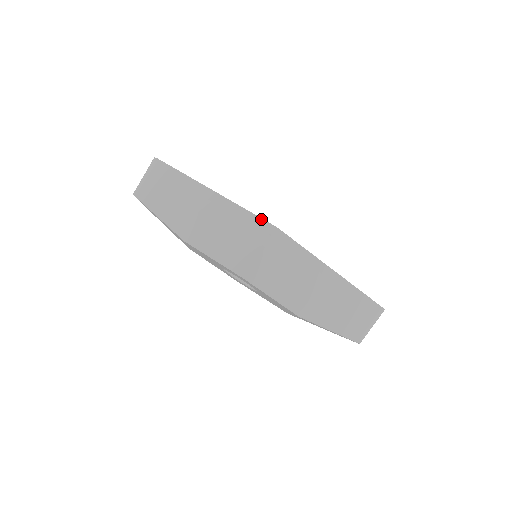
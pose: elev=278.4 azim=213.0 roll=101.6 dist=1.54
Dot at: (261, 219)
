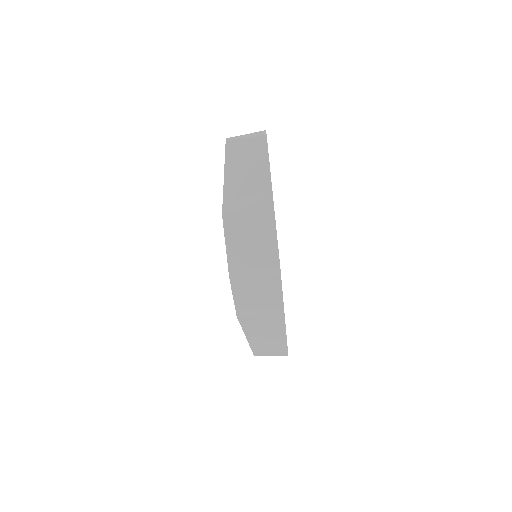
Dot at: (278, 256)
